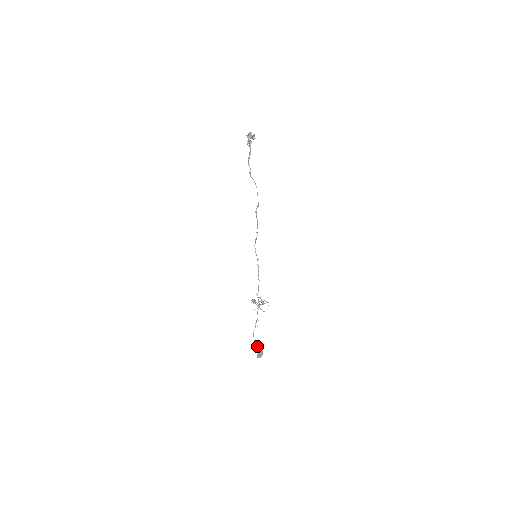
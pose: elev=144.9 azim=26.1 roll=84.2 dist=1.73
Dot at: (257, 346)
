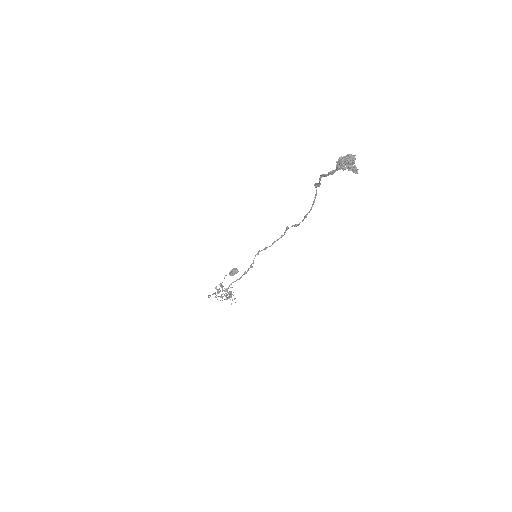
Dot at: (215, 292)
